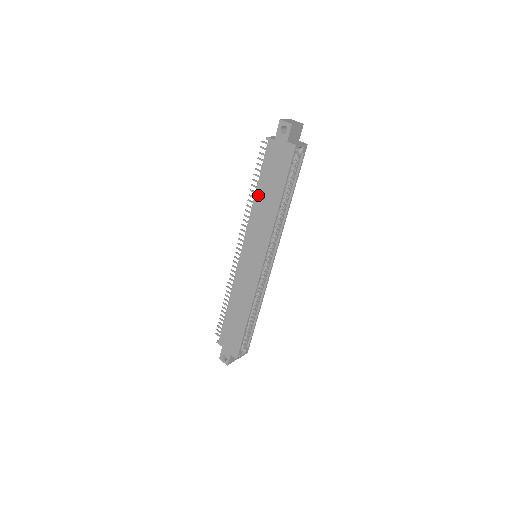
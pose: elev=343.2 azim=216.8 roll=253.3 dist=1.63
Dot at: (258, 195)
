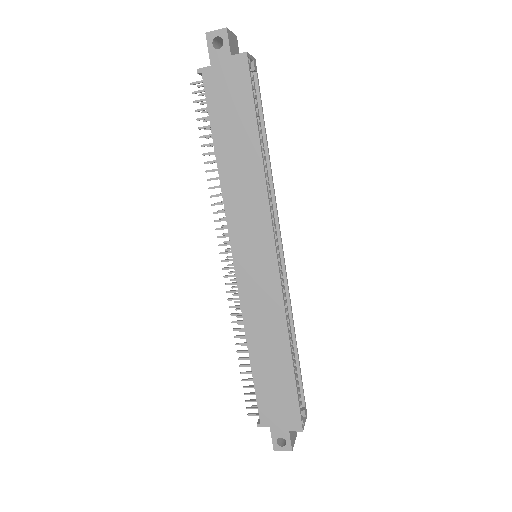
Dot at: (222, 159)
